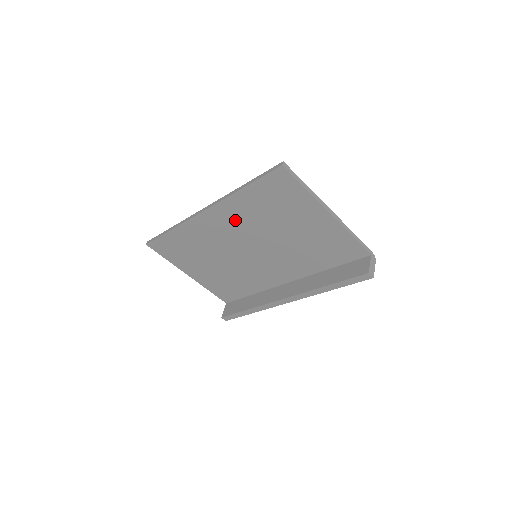
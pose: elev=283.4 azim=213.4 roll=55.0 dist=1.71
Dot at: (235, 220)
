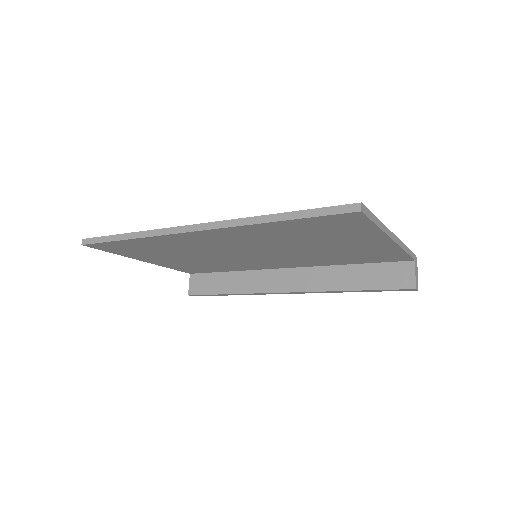
Dot at: (244, 238)
